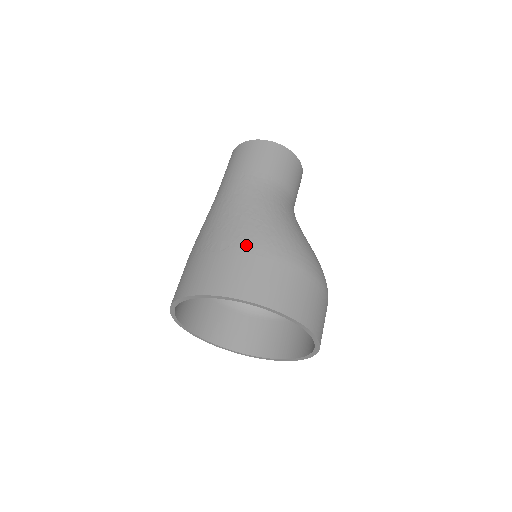
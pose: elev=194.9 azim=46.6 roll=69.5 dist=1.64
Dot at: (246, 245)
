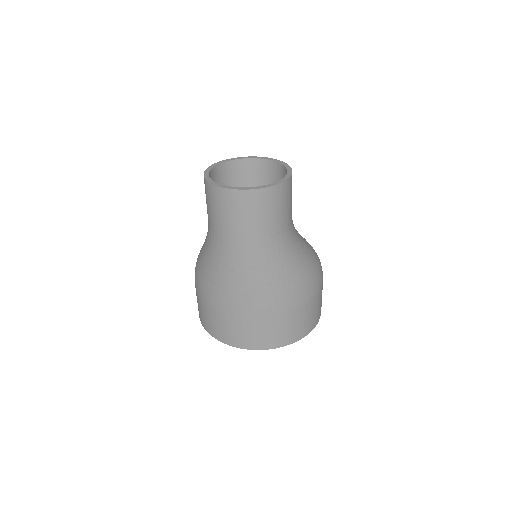
Dot at: (288, 308)
